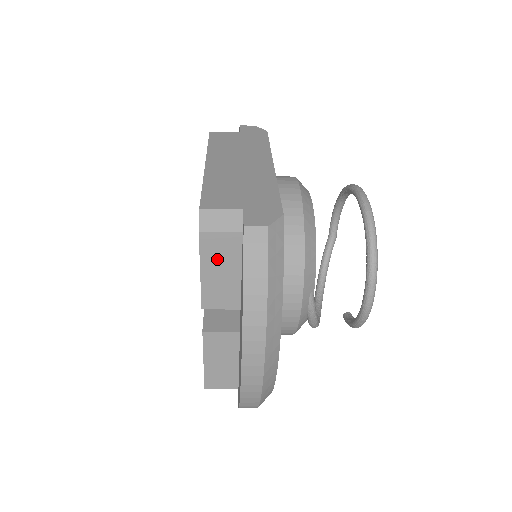
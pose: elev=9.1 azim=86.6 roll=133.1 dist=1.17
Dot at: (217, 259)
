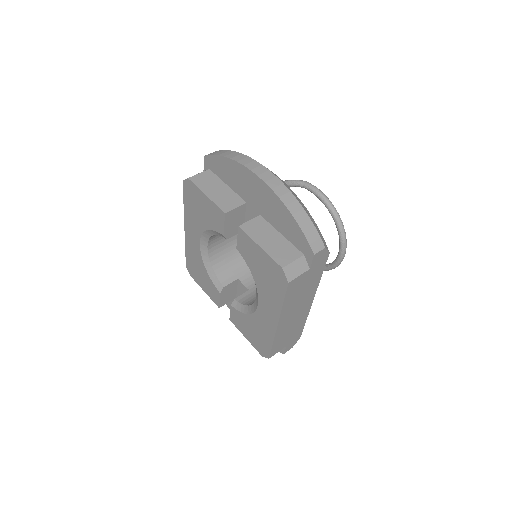
Dot at: occluded
